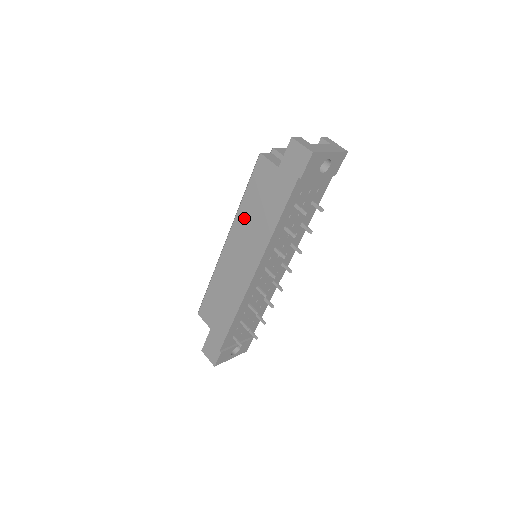
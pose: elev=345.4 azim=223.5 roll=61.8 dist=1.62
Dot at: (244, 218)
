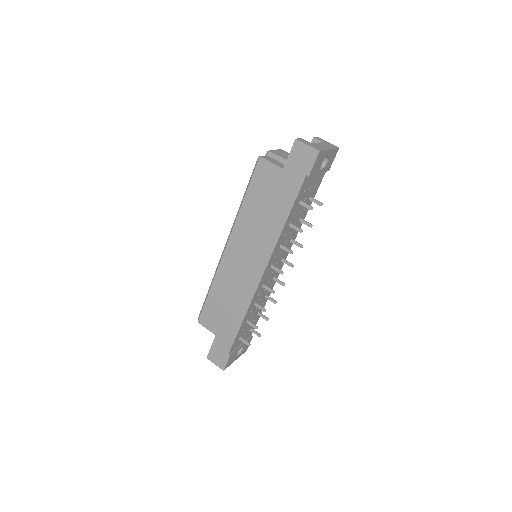
Dot at: (246, 220)
